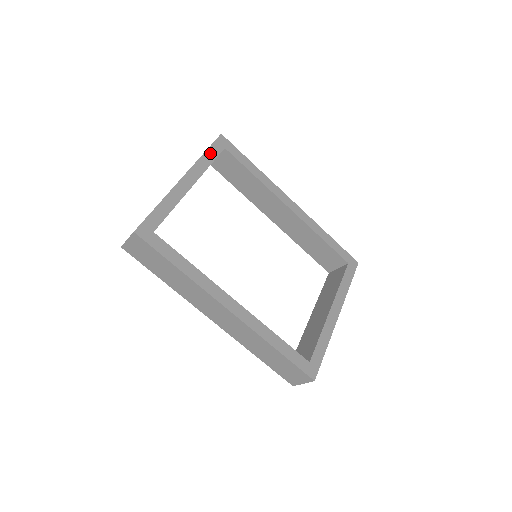
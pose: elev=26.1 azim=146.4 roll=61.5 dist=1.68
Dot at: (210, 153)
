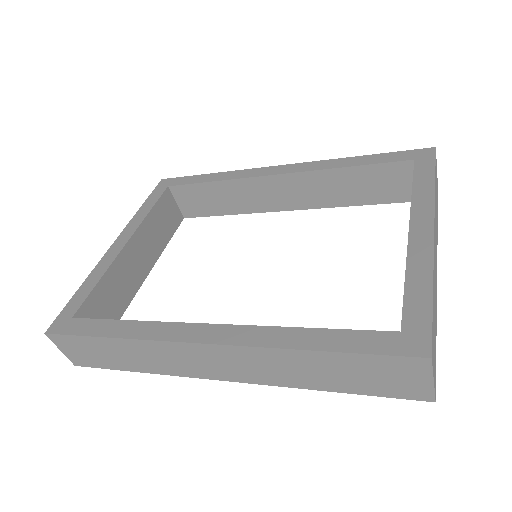
Dot at: (149, 202)
